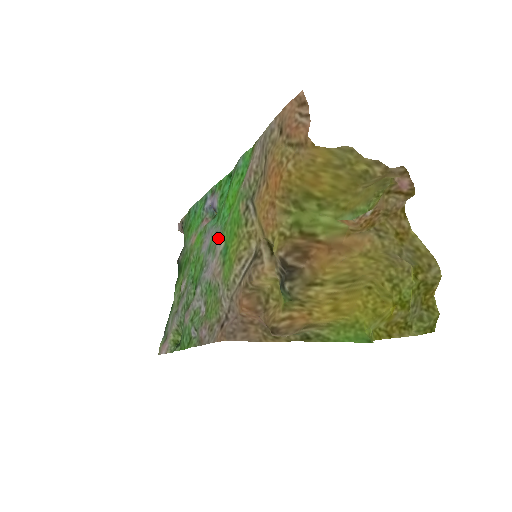
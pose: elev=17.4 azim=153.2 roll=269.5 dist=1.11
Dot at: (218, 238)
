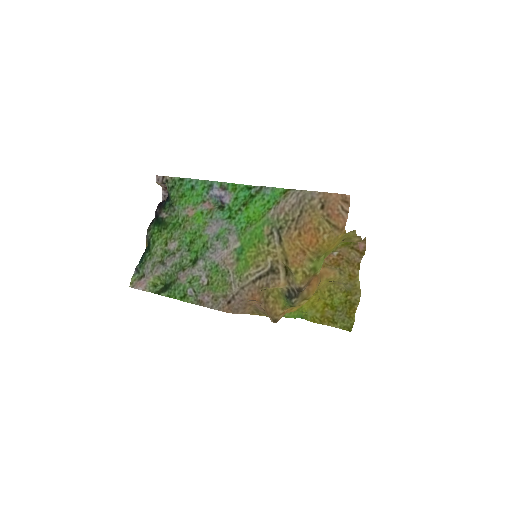
Dot at: (232, 236)
